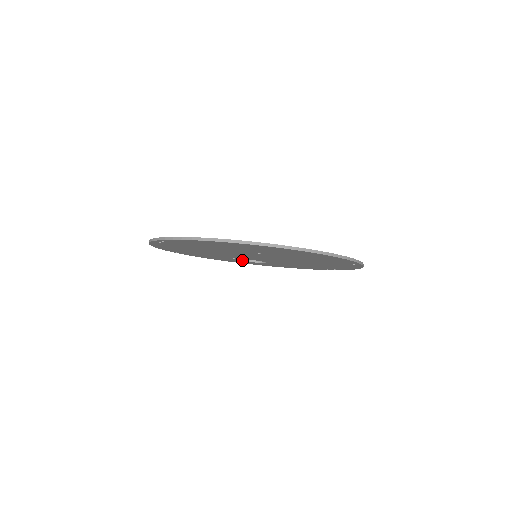
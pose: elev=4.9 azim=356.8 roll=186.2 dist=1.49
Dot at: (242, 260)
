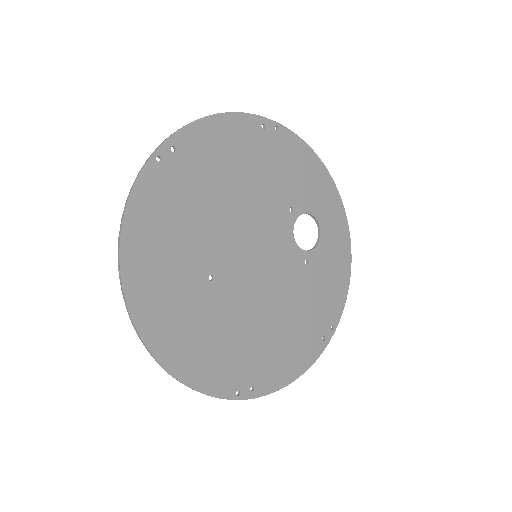
Dot at: (310, 214)
